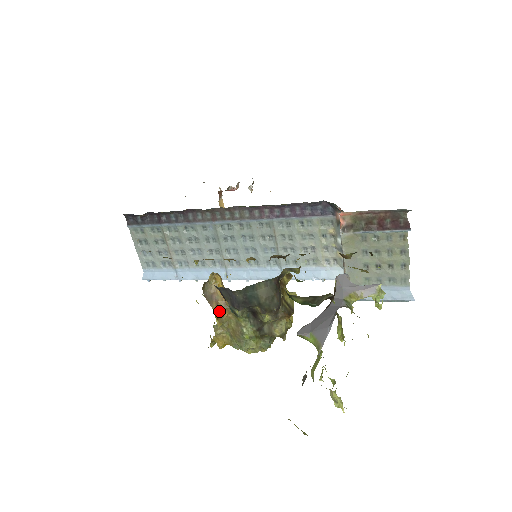
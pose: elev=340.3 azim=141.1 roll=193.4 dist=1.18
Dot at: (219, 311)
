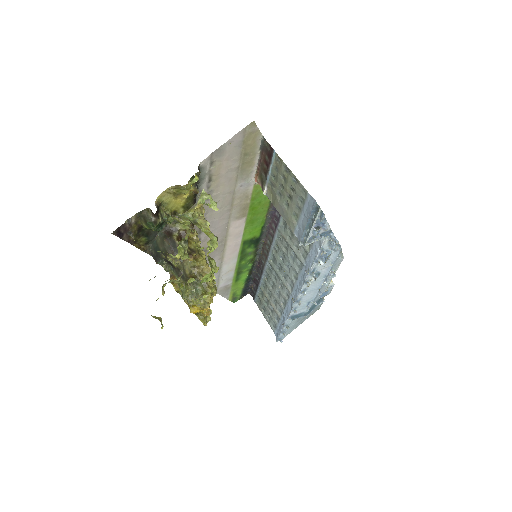
Dot at: occluded
